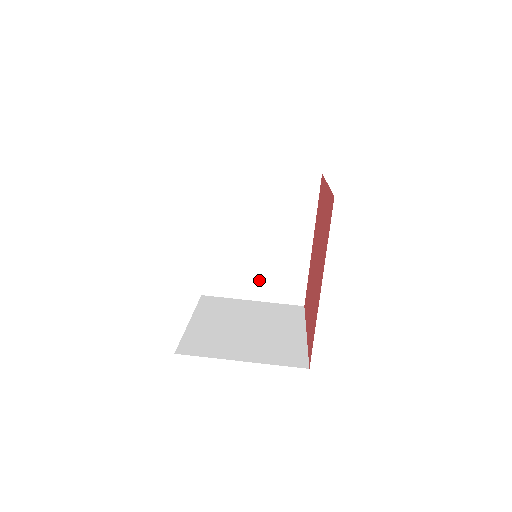
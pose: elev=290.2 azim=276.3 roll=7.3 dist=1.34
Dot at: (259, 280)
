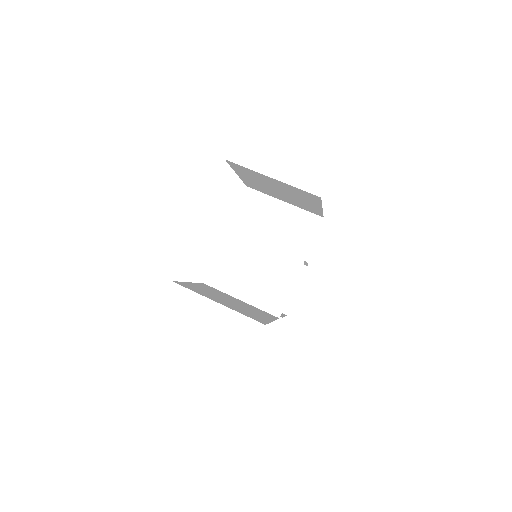
Dot at: (252, 285)
